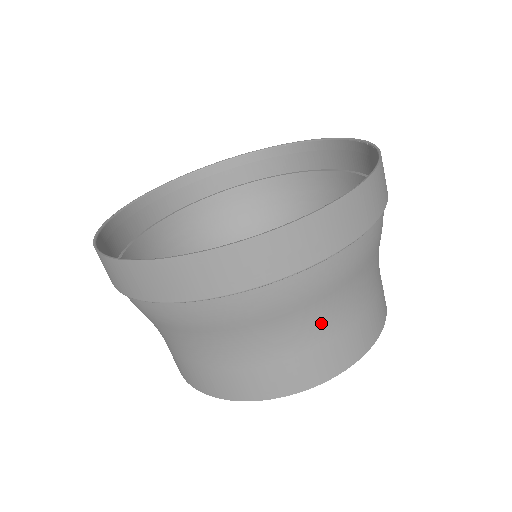
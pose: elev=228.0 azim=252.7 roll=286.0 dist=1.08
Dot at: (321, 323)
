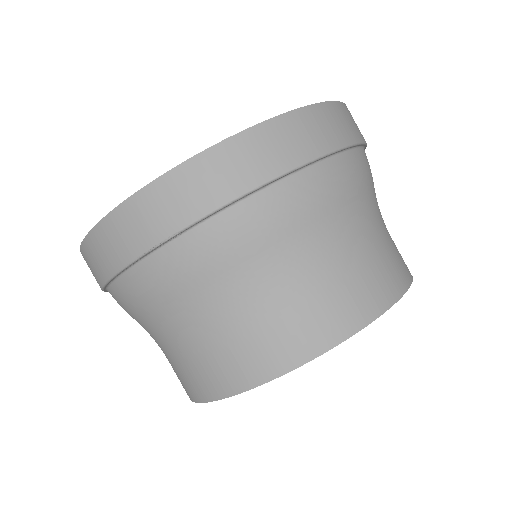
Dot at: (197, 325)
